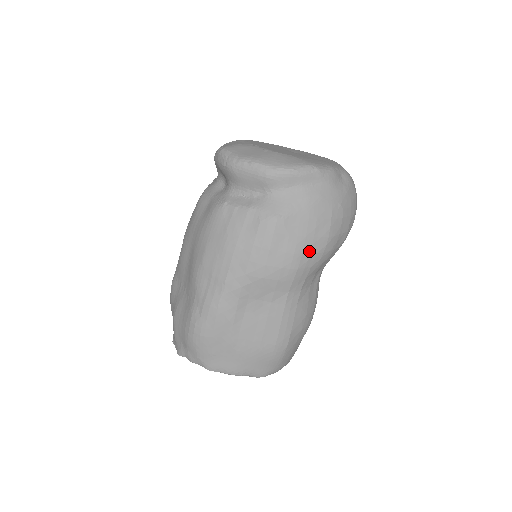
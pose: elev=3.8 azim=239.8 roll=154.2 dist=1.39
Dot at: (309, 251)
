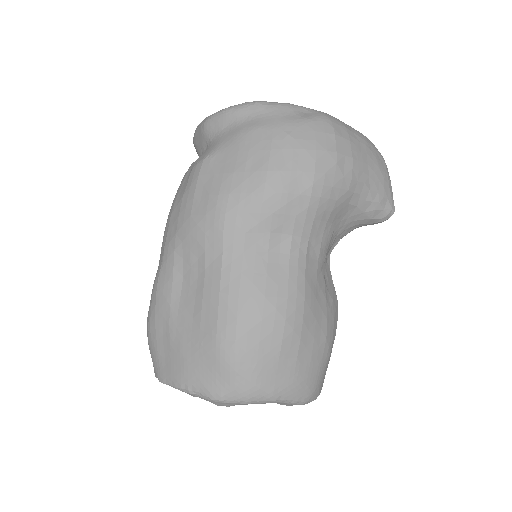
Dot at: (239, 190)
